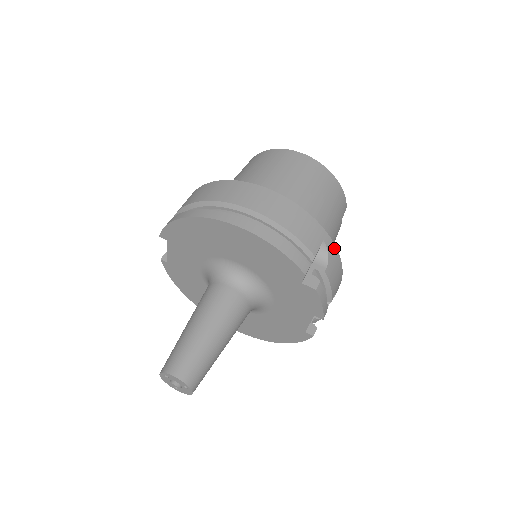
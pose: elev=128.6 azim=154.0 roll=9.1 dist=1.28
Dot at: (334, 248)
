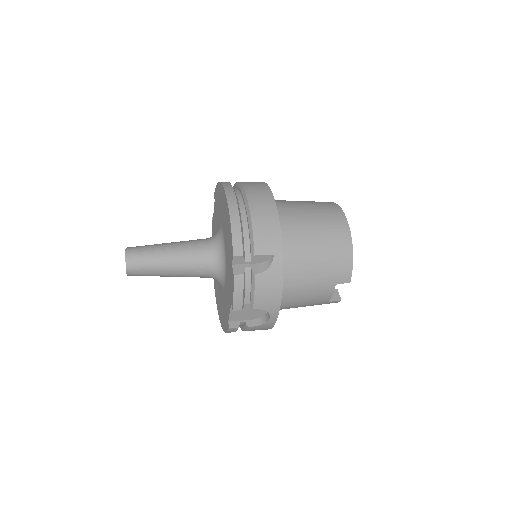
Dot at: (280, 270)
